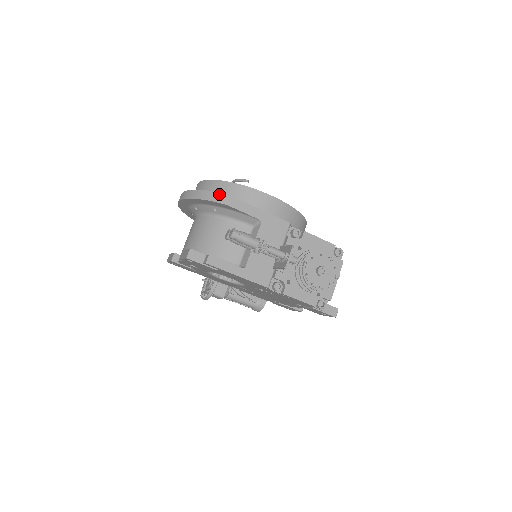
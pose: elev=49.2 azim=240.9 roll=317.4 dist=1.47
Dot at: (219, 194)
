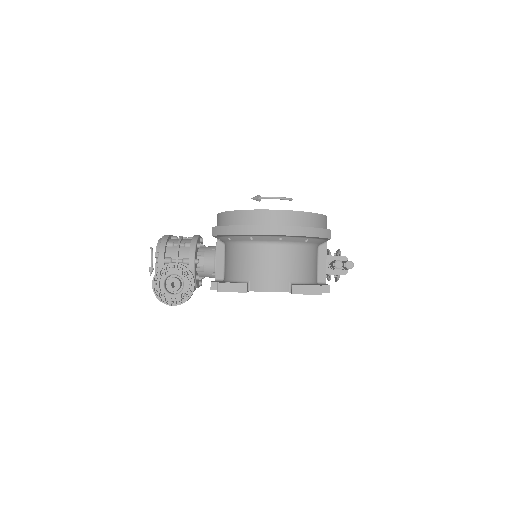
Dot at: (325, 230)
